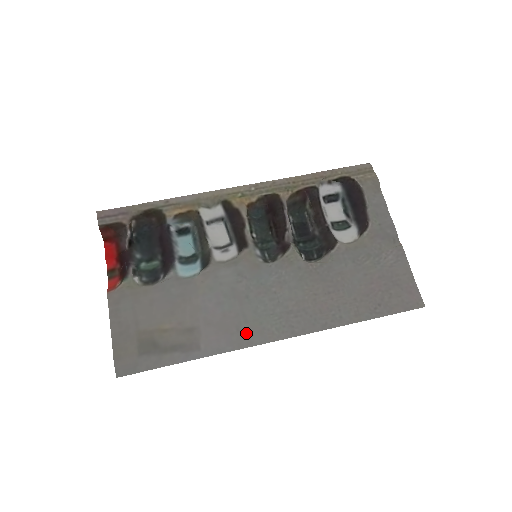
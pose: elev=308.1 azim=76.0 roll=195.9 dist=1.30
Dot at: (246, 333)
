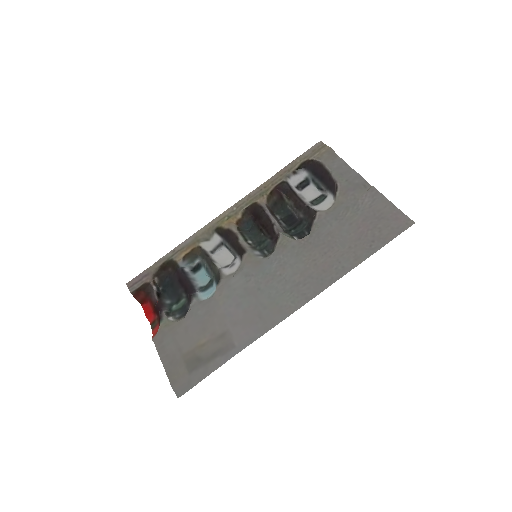
Dot at: (268, 317)
